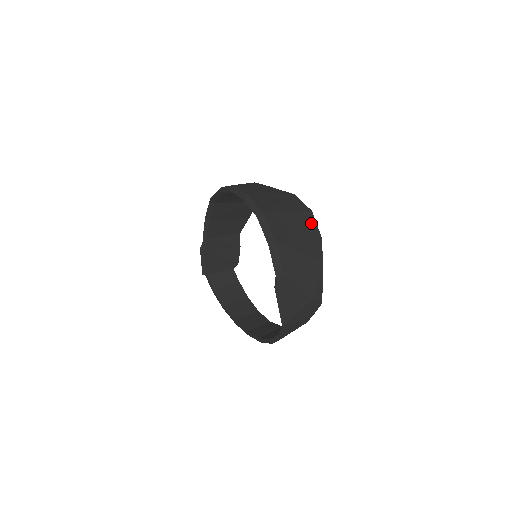
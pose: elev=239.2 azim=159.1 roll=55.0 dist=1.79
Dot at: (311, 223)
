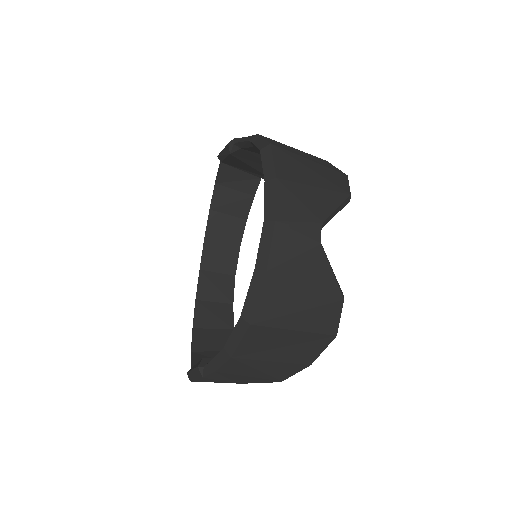
Dot at: (316, 349)
